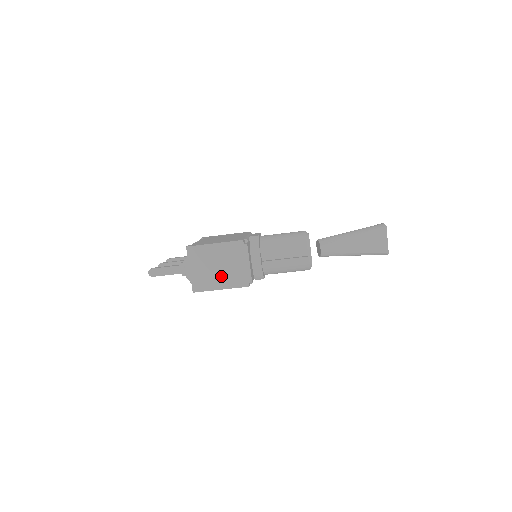
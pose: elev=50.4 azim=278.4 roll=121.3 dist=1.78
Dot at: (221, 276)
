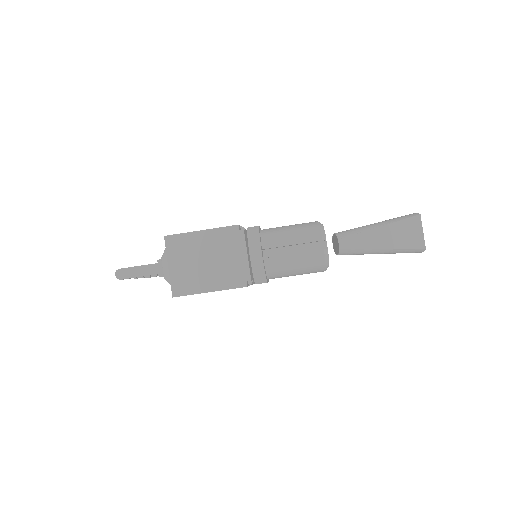
Dot at: (210, 274)
